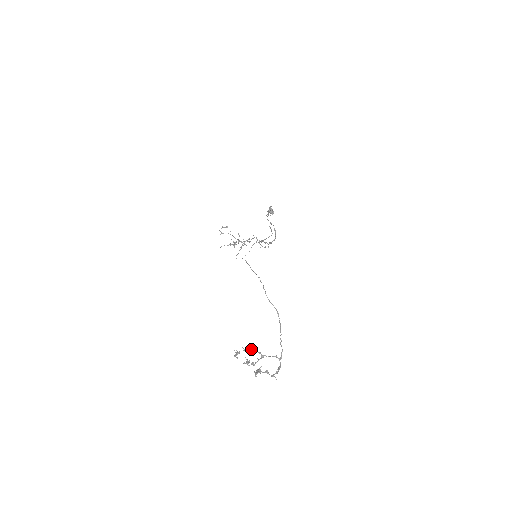
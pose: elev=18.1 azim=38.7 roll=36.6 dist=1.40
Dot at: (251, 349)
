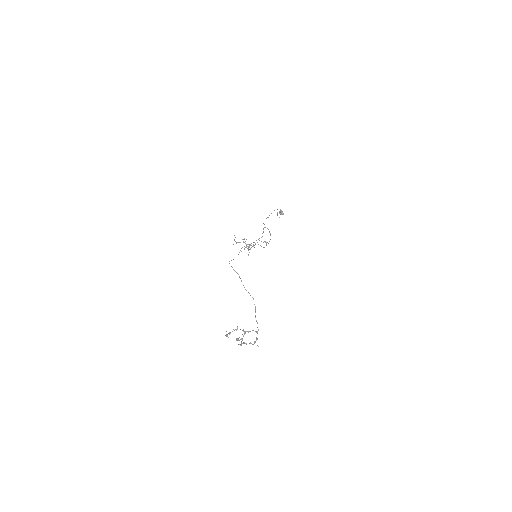
Dot at: occluded
